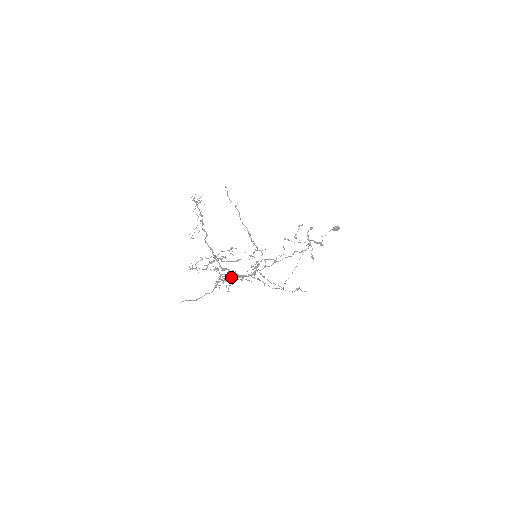
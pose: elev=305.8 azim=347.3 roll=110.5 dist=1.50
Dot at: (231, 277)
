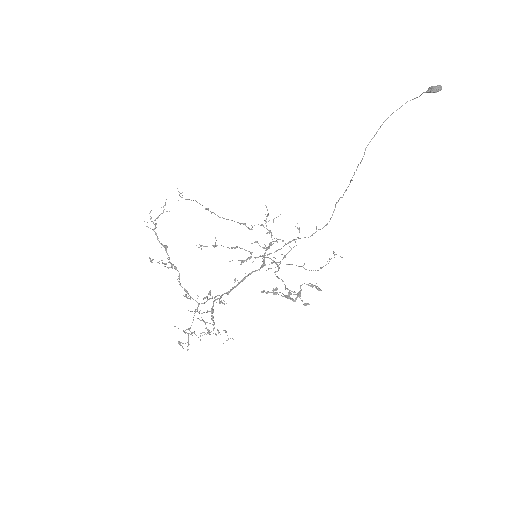
Dot at: (234, 280)
